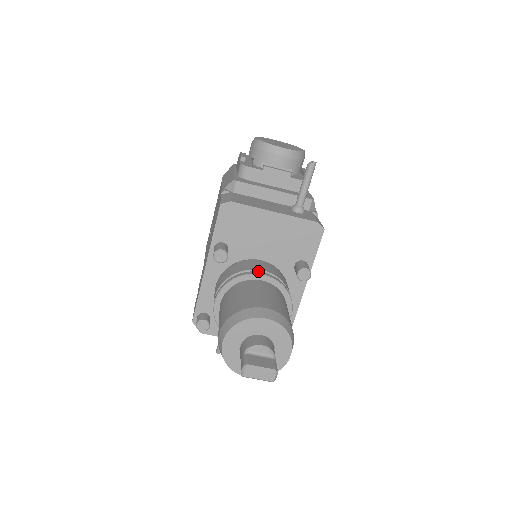
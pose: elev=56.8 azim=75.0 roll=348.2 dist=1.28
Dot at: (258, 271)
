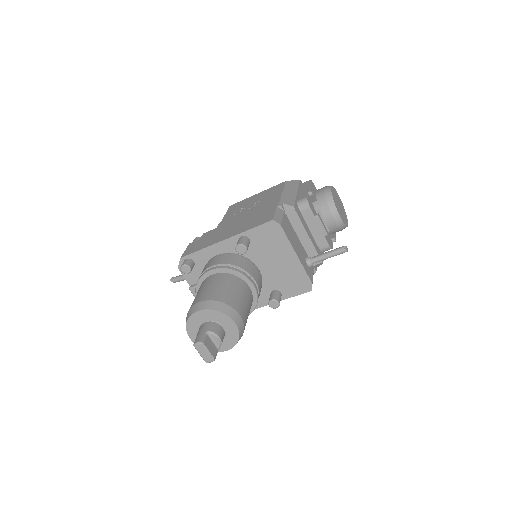
Dot at: (253, 279)
